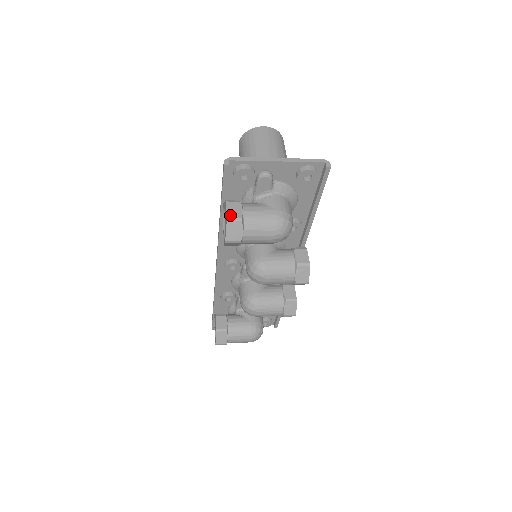
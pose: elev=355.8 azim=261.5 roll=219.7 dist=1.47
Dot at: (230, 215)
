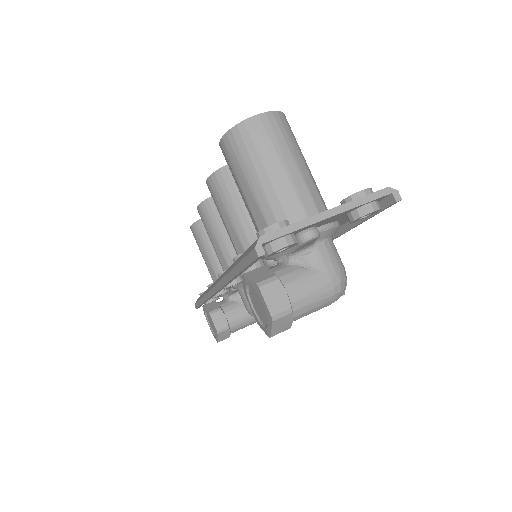
Dot at: (274, 311)
